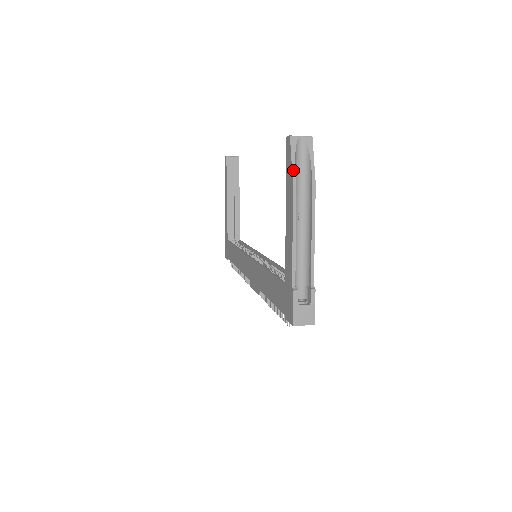
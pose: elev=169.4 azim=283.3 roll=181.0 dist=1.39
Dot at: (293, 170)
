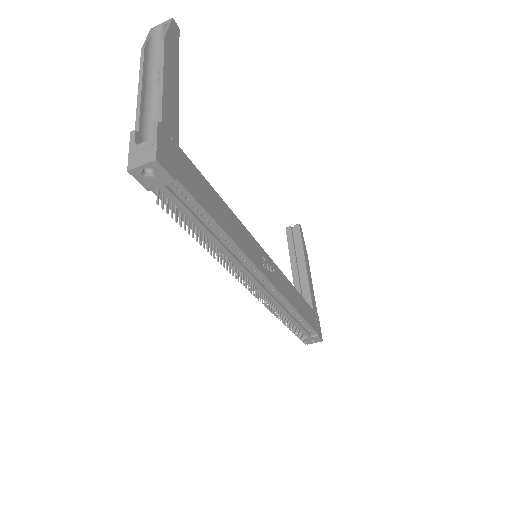
Dot at: (145, 42)
